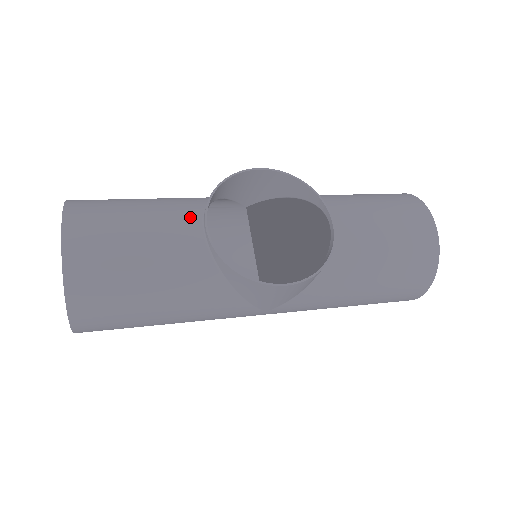
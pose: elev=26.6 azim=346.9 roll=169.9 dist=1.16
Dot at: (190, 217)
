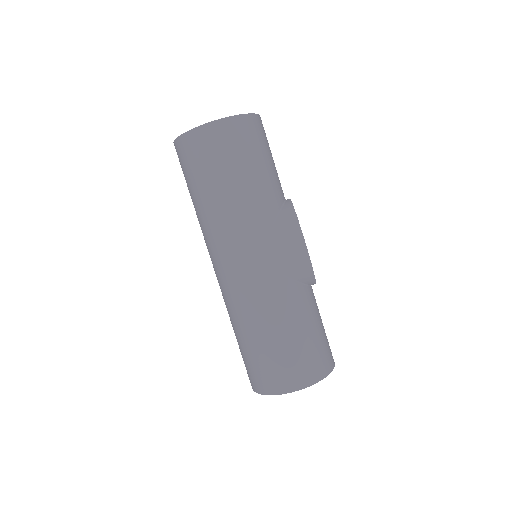
Dot at: occluded
